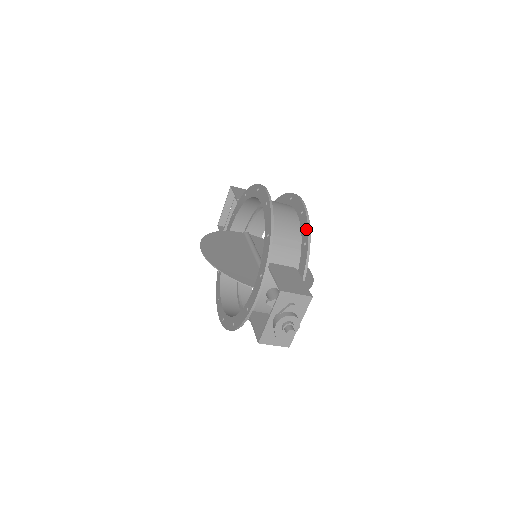
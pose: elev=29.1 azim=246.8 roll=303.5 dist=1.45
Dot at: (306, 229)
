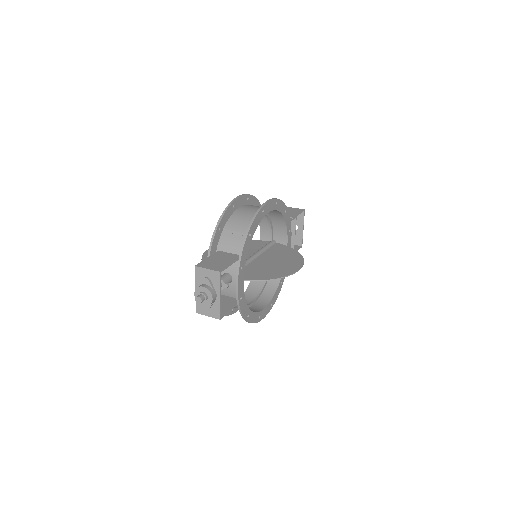
Dot at: (251, 222)
